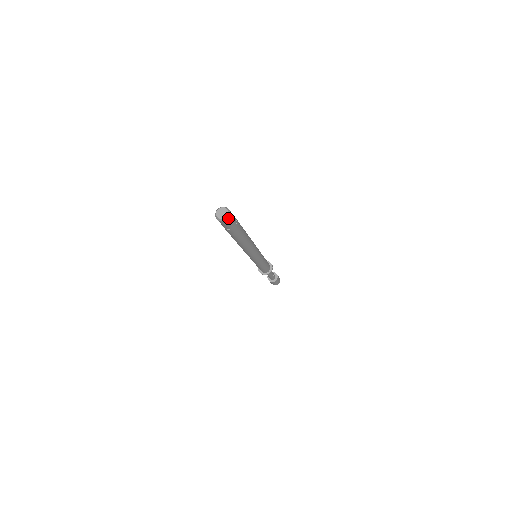
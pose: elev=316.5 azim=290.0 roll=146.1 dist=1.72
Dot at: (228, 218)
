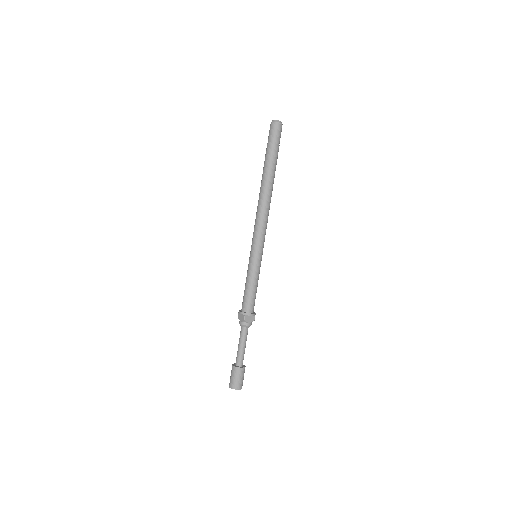
Dot at: occluded
